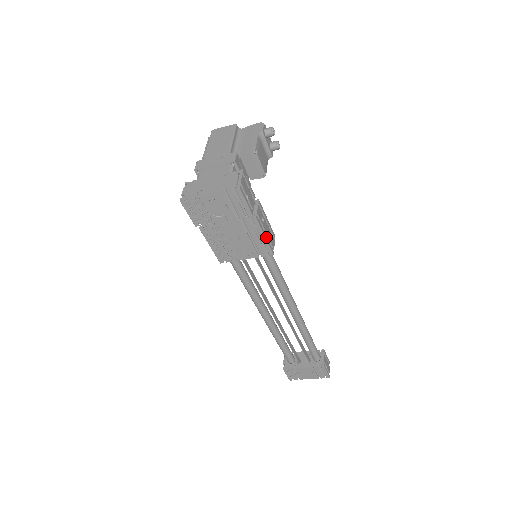
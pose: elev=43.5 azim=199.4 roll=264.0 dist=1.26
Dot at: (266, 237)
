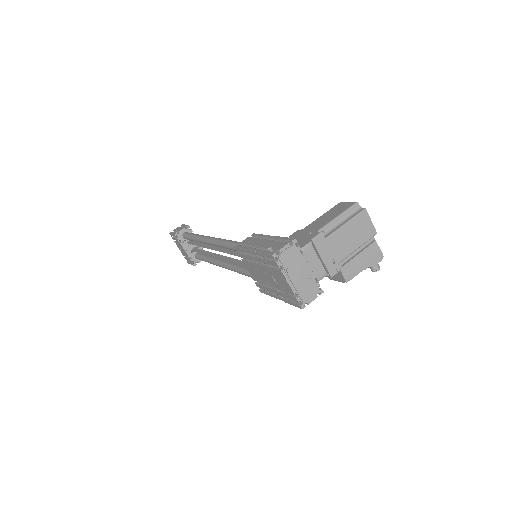
Dot at: occluded
